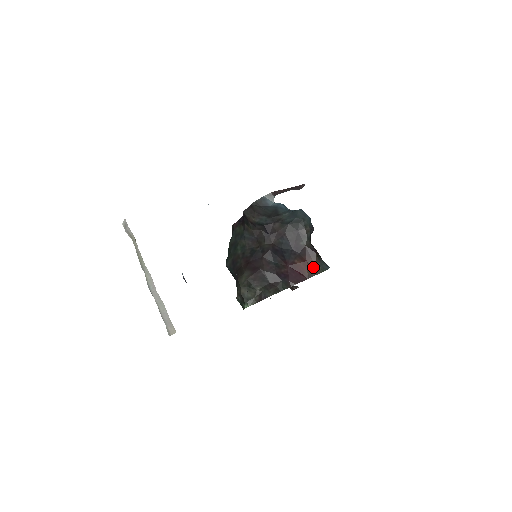
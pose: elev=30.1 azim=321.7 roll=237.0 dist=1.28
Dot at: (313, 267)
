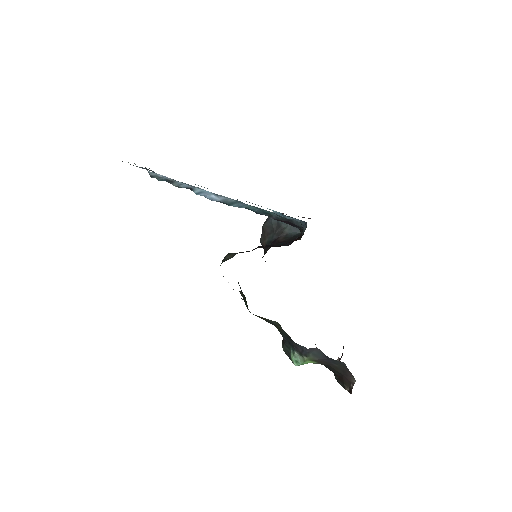
Dot at: occluded
